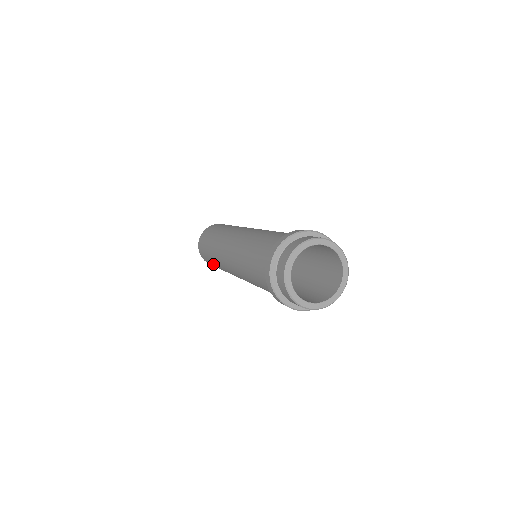
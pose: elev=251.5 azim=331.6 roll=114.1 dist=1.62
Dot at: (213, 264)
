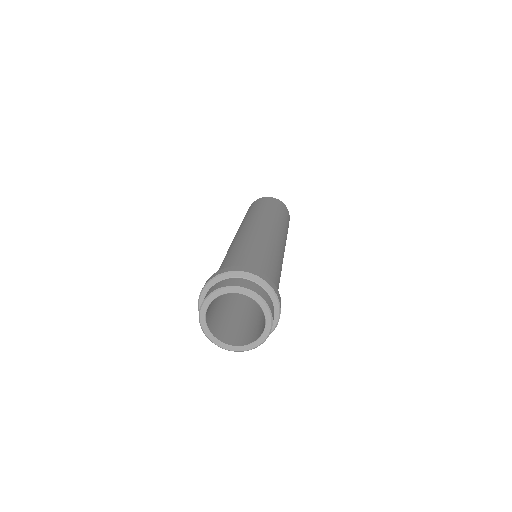
Dot at: occluded
